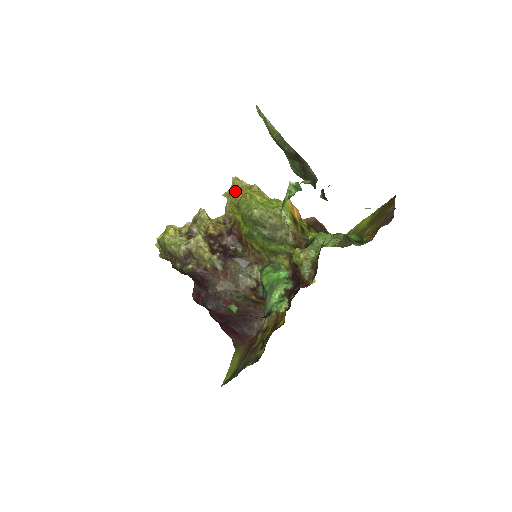
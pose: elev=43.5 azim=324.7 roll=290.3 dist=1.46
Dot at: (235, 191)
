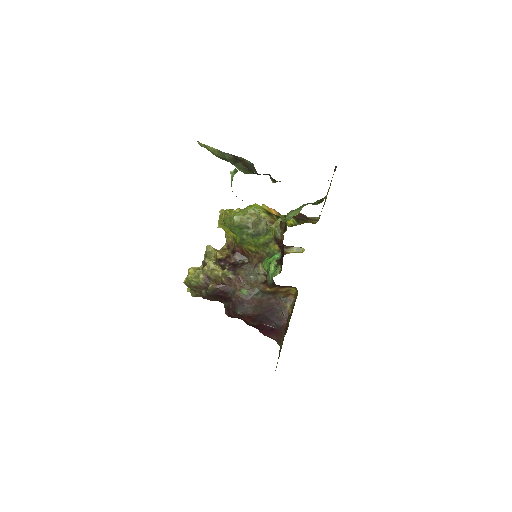
Dot at: (219, 215)
